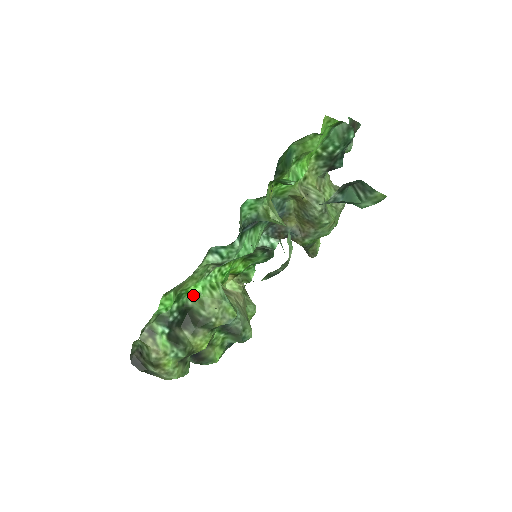
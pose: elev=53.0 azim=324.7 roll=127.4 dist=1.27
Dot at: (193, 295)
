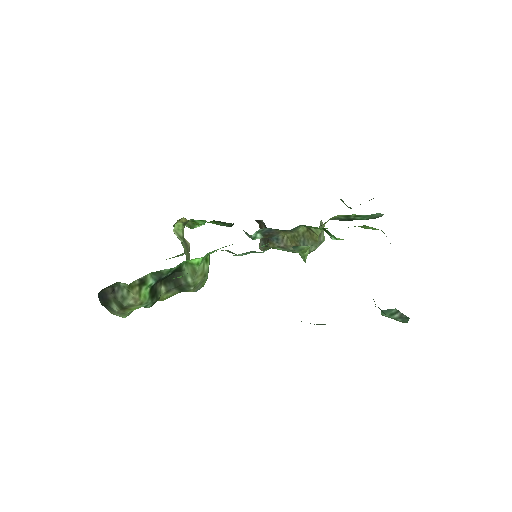
Dot at: (191, 262)
